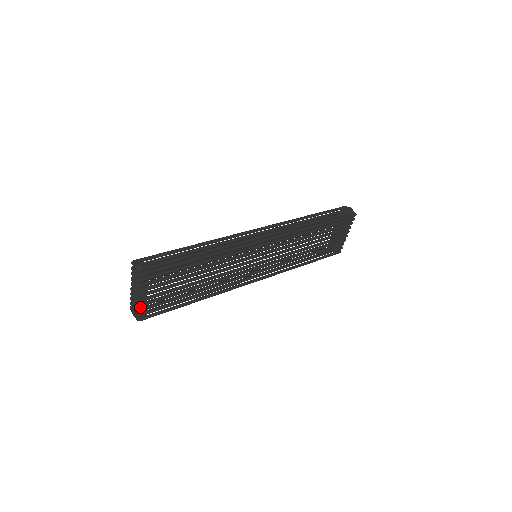
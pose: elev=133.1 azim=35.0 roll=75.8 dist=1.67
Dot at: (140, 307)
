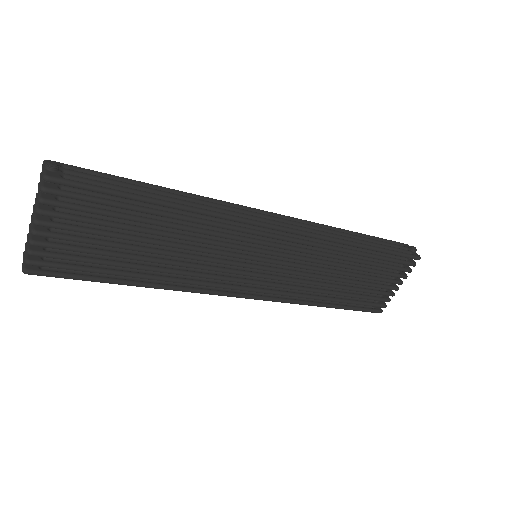
Dot at: (34, 247)
